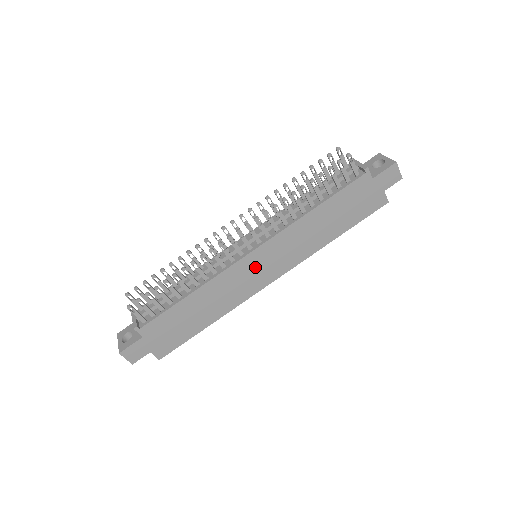
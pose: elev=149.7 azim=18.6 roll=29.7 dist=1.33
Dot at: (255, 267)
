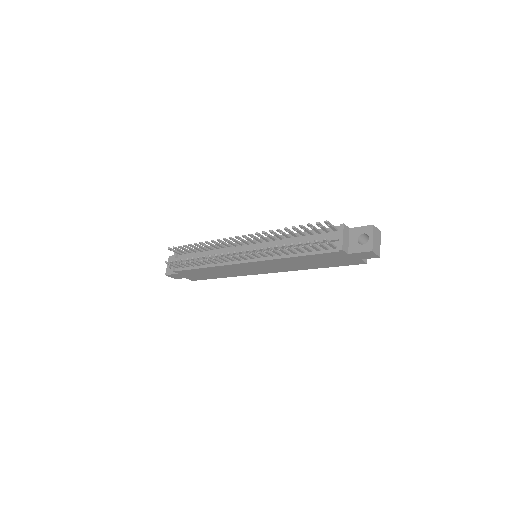
Dot at: (250, 267)
